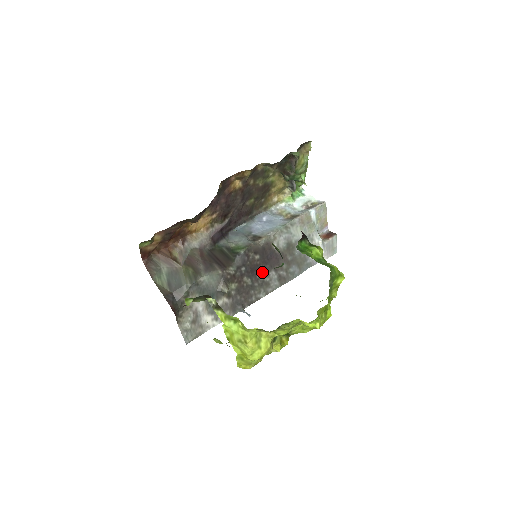
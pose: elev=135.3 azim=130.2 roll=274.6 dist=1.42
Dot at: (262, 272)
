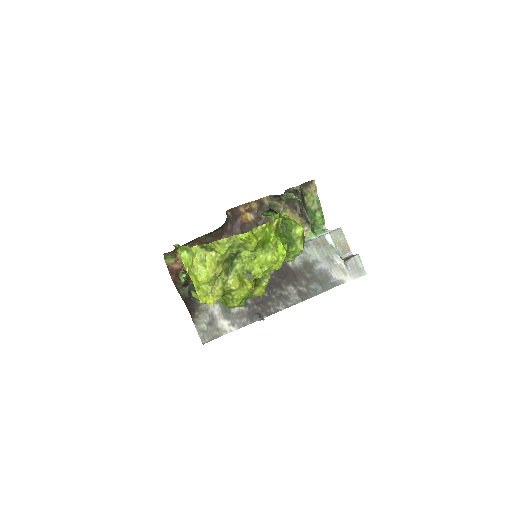
Dot at: (279, 286)
